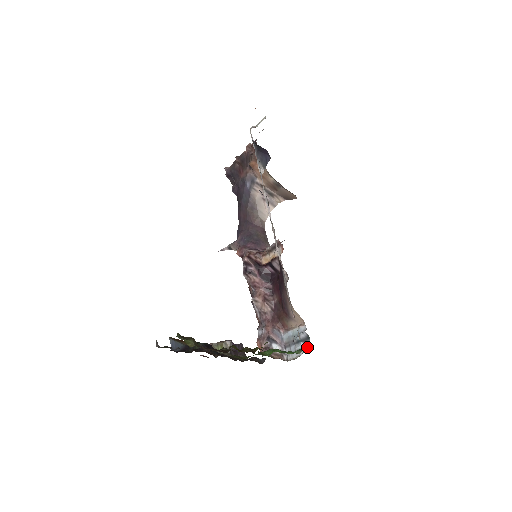
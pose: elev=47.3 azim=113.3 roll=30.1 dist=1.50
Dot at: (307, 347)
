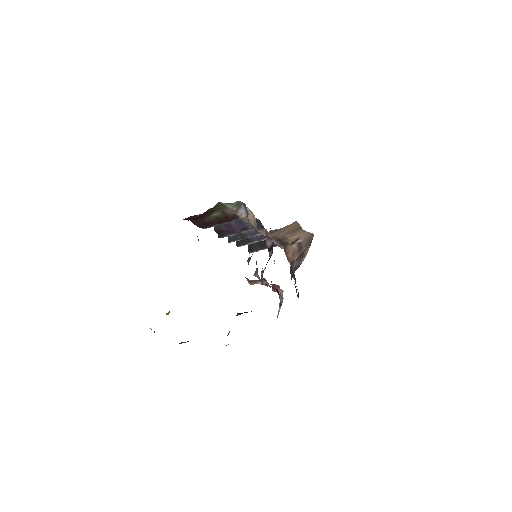
Dot at: occluded
